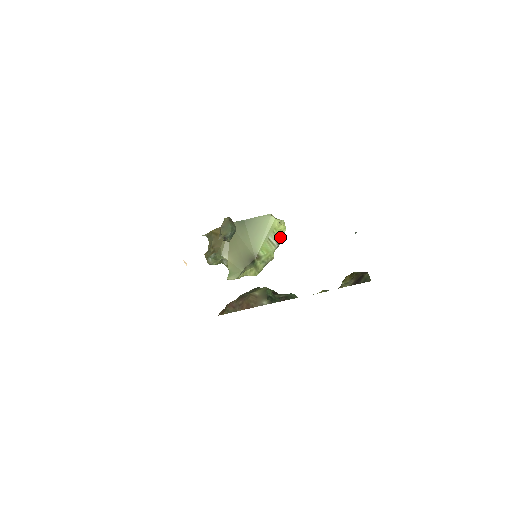
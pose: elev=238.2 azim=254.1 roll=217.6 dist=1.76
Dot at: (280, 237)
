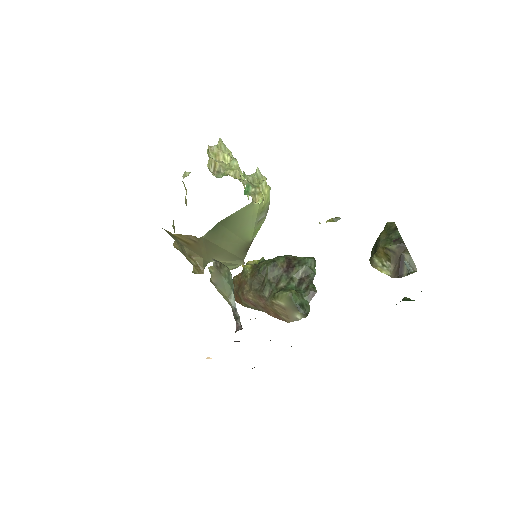
Dot at: (268, 205)
